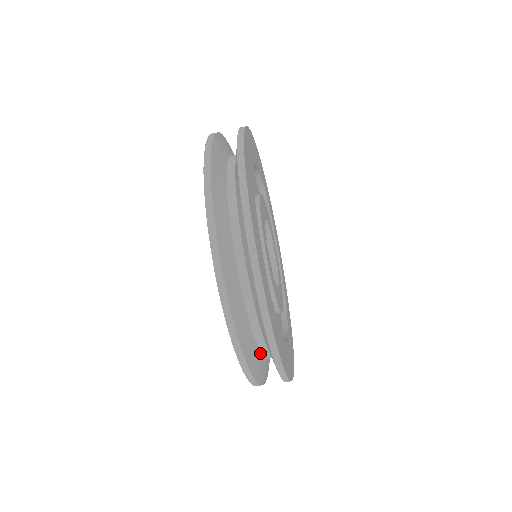
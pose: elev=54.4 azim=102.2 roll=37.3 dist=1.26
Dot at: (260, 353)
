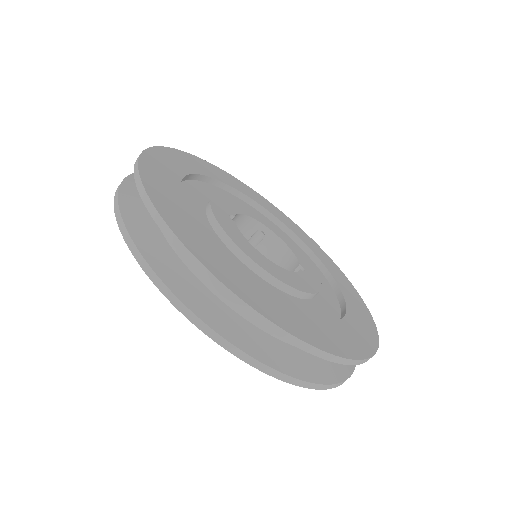
Dot at: (219, 301)
